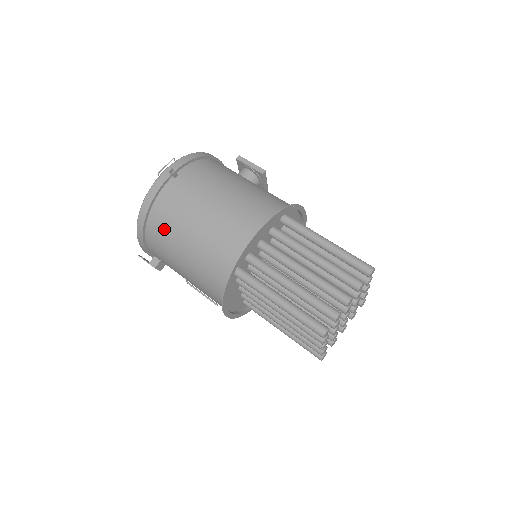
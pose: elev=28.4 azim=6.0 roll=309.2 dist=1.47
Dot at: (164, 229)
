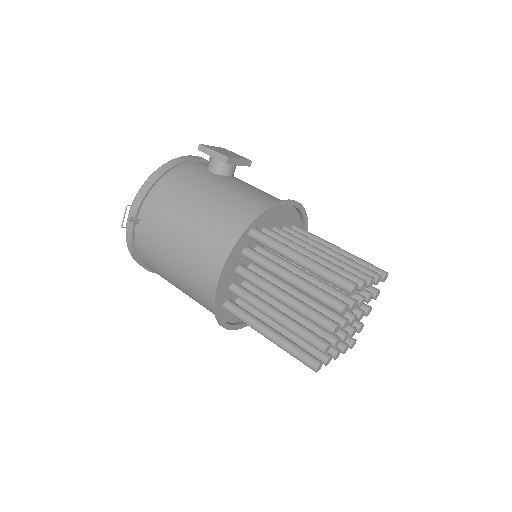
Dot at: (156, 272)
